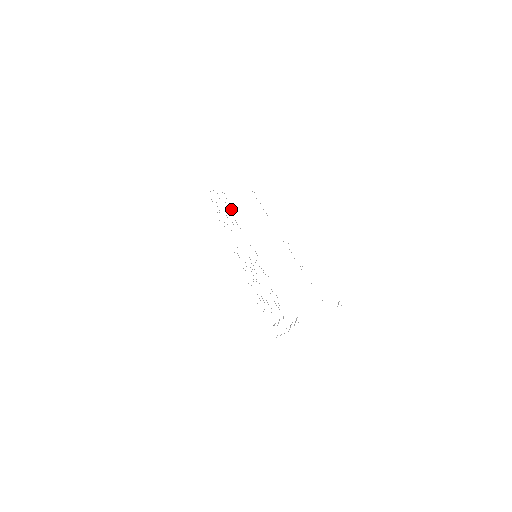
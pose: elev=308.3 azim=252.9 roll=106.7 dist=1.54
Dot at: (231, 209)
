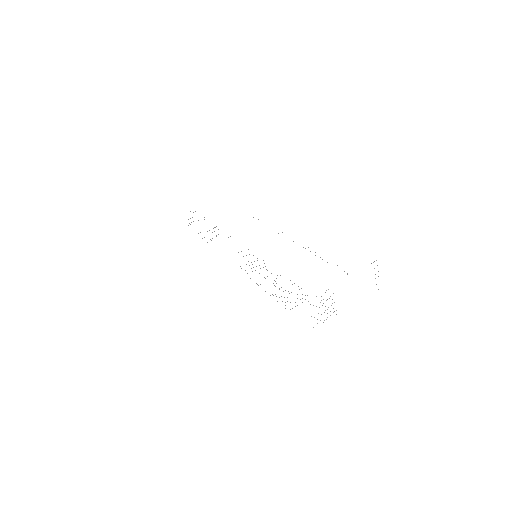
Dot at: occluded
